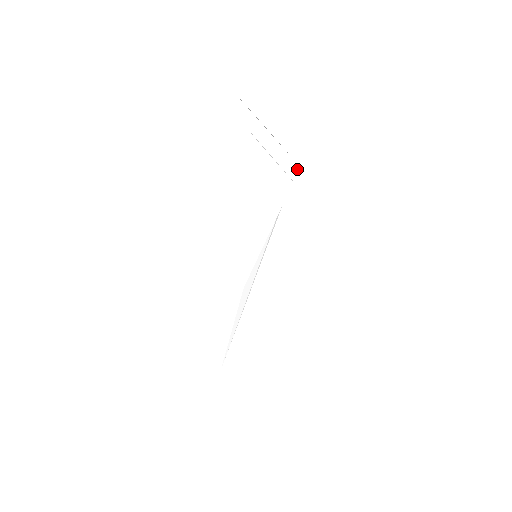
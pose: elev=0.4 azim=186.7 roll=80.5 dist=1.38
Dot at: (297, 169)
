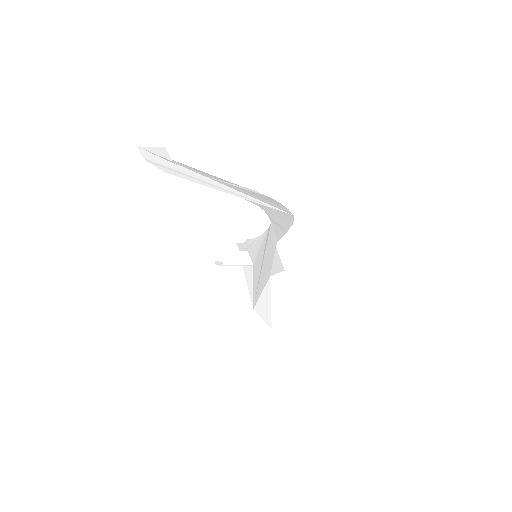
Dot at: (278, 202)
